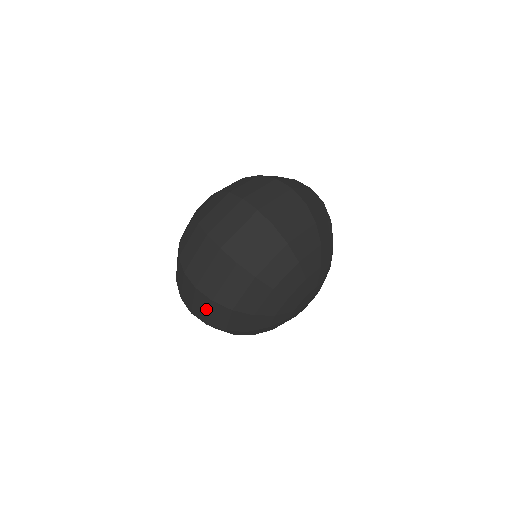
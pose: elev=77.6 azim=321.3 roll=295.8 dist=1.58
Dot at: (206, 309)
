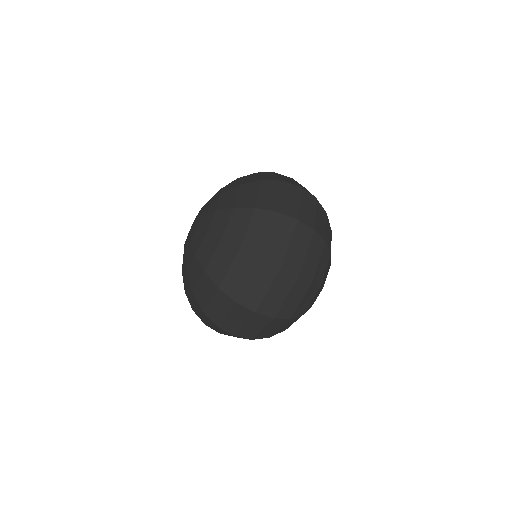
Dot at: (260, 327)
